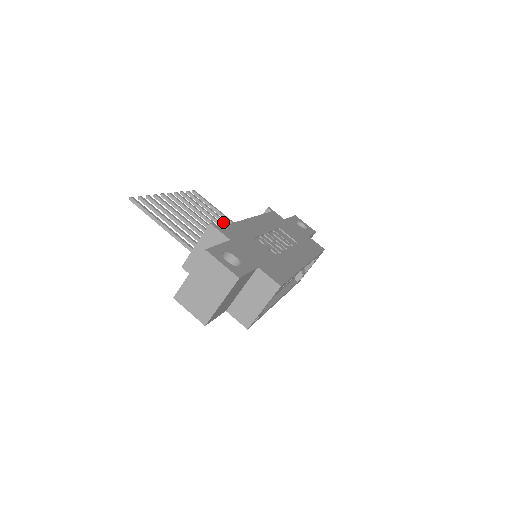
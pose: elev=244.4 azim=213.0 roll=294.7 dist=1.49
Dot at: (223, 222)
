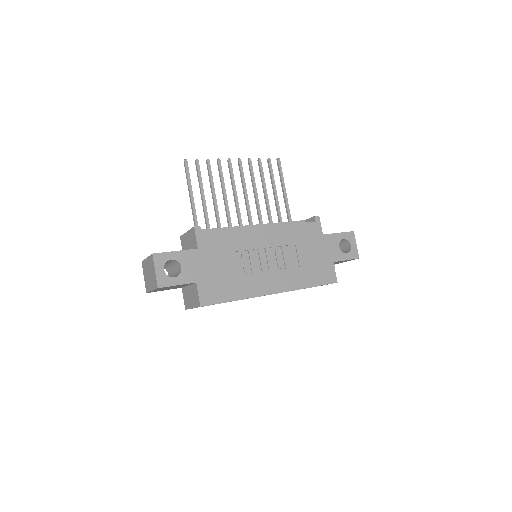
Dot at: (276, 204)
